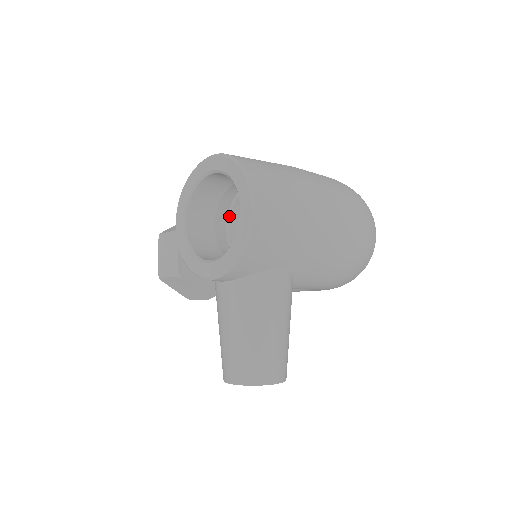
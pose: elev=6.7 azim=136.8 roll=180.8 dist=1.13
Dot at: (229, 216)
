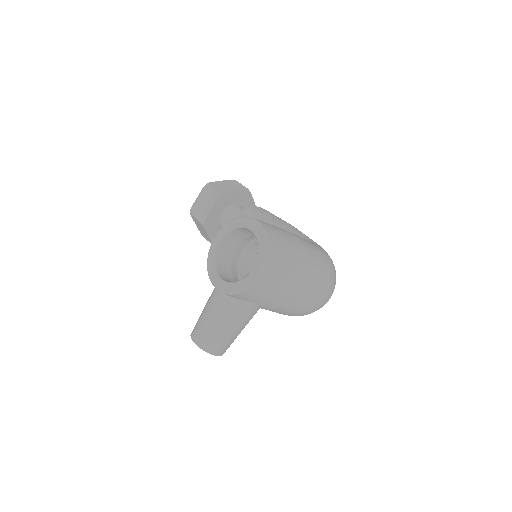
Dot at: (250, 244)
